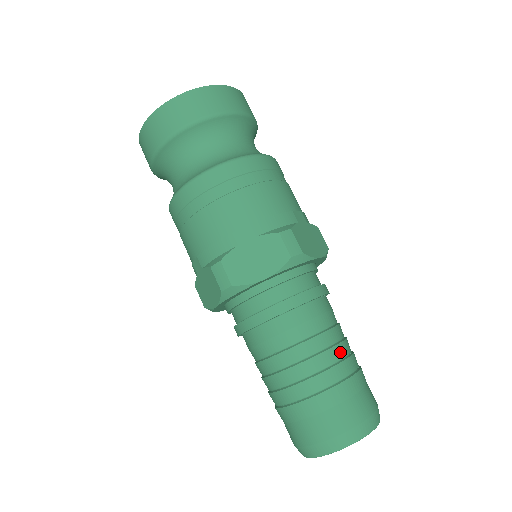
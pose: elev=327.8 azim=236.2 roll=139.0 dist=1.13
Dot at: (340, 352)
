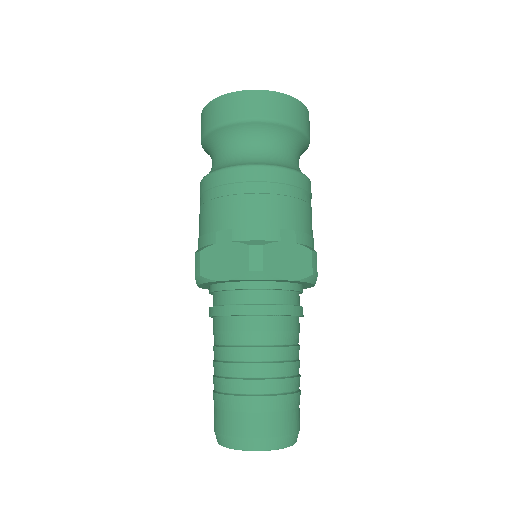
Dot at: (270, 371)
